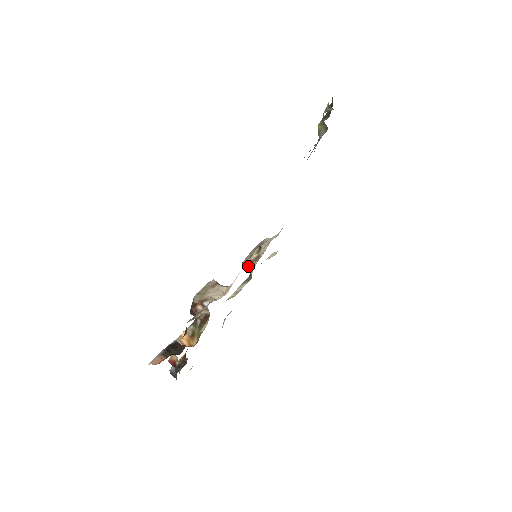
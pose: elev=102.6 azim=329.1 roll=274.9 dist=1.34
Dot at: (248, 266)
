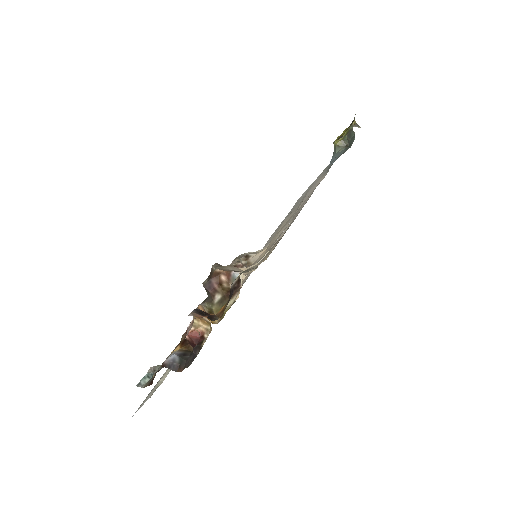
Dot at: occluded
